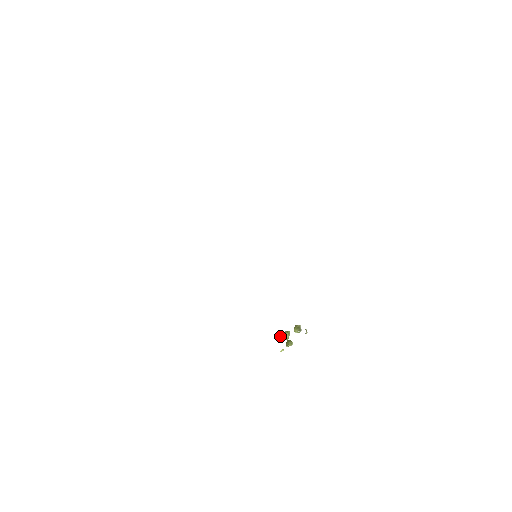
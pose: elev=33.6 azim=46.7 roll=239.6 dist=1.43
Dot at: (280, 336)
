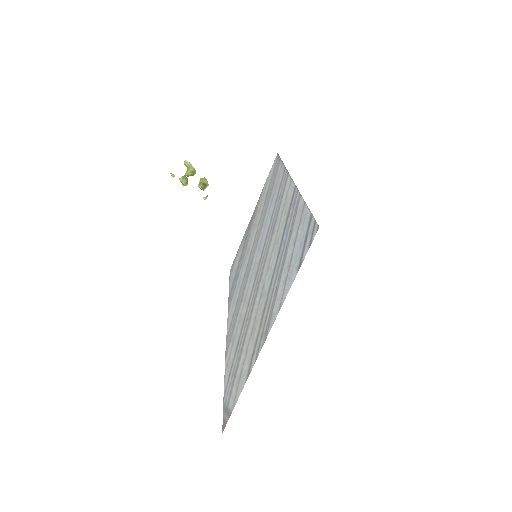
Dot at: (185, 163)
